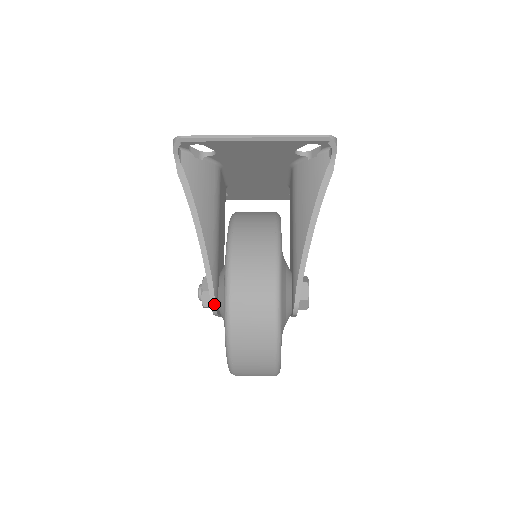
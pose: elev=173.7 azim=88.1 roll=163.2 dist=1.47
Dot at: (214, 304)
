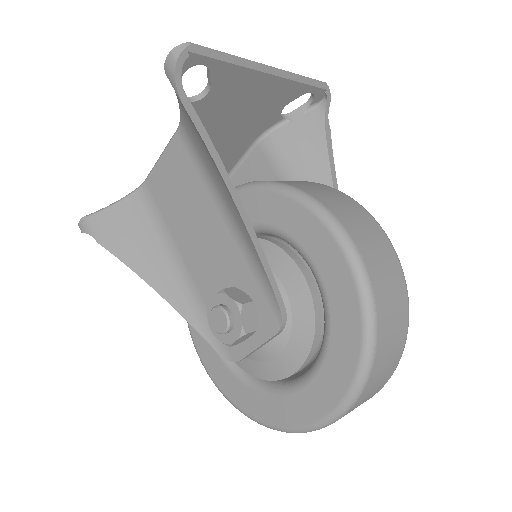
Dot at: (284, 309)
